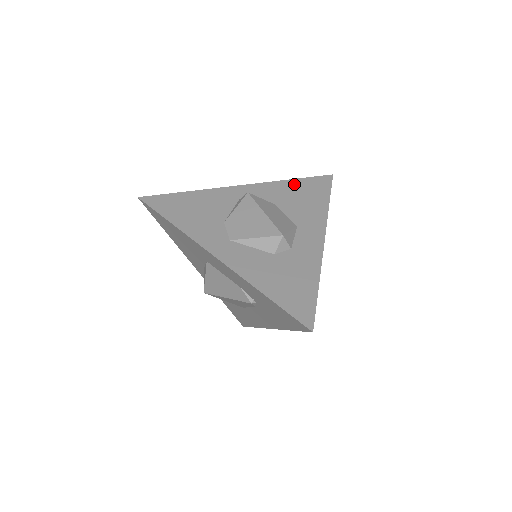
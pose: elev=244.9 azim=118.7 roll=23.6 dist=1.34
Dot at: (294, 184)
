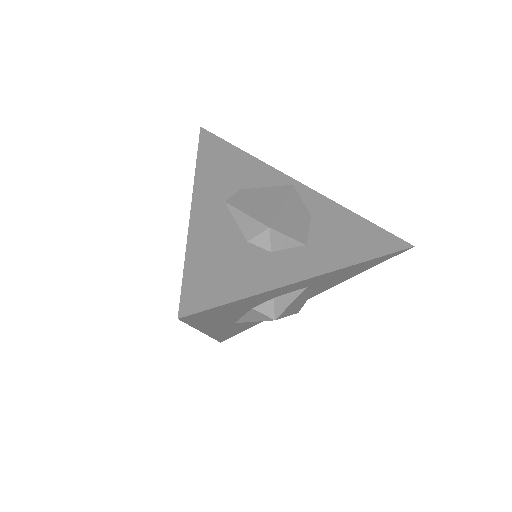
Dot at: (357, 220)
